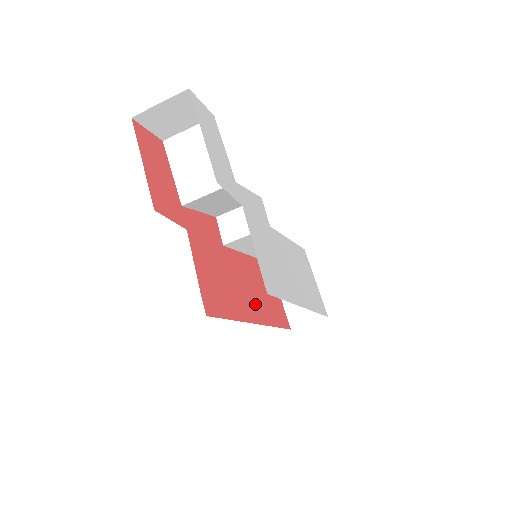
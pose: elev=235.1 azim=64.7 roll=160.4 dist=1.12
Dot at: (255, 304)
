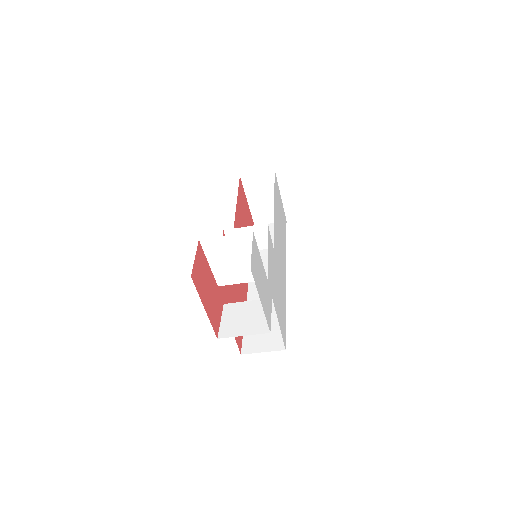
Dot at: occluded
